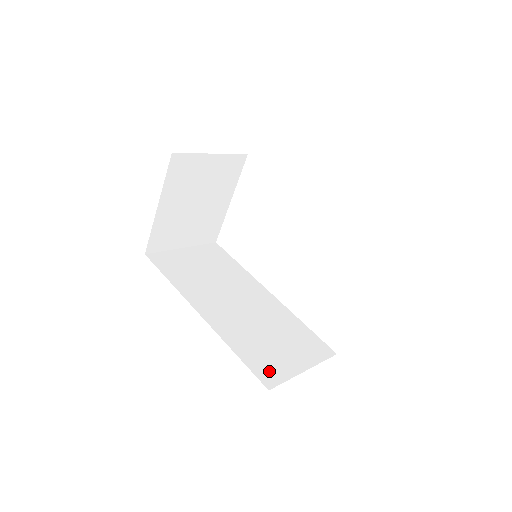
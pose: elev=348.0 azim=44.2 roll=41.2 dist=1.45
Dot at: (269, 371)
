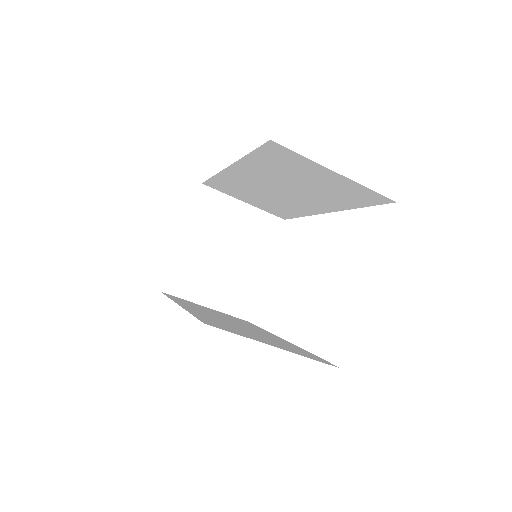
Dot at: (221, 326)
